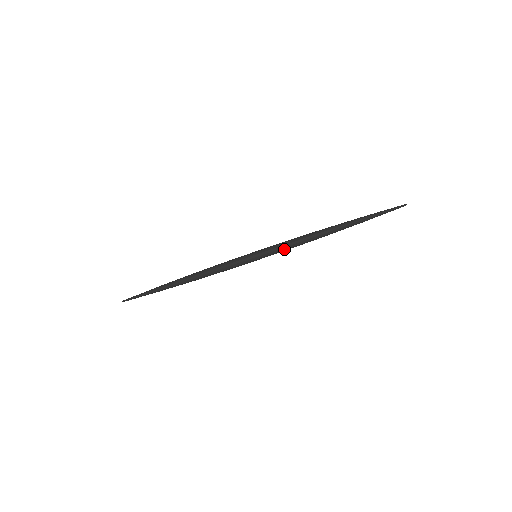
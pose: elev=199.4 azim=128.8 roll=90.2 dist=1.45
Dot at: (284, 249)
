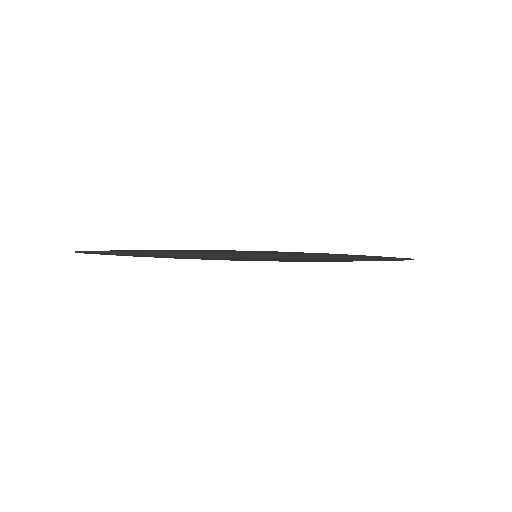
Dot at: (289, 260)
